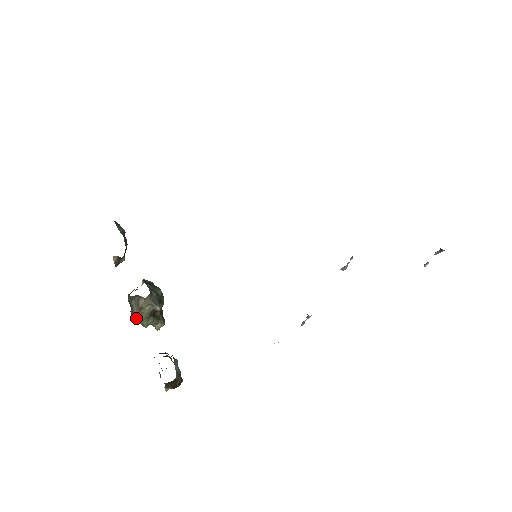
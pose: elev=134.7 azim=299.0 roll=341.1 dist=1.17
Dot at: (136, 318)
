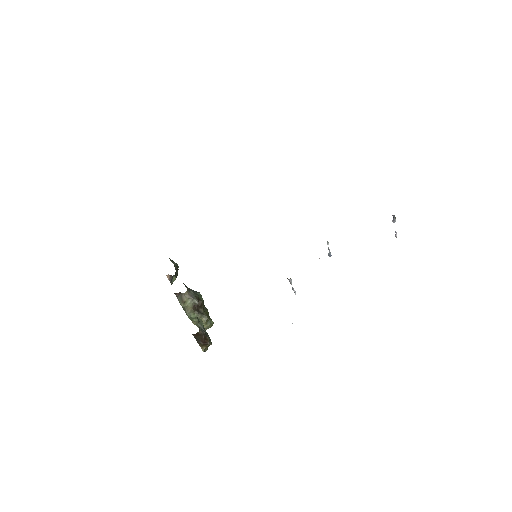
Dot at: (186, 313)
